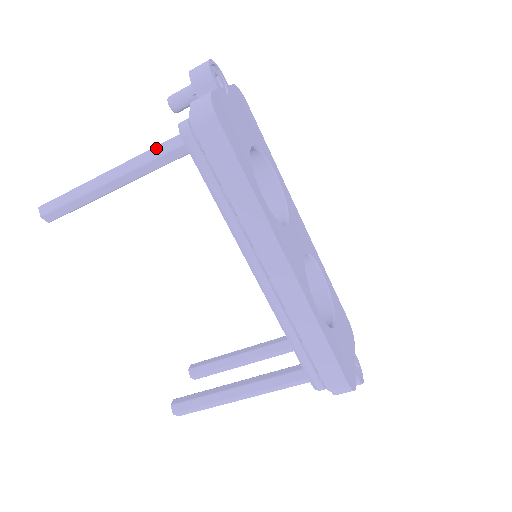
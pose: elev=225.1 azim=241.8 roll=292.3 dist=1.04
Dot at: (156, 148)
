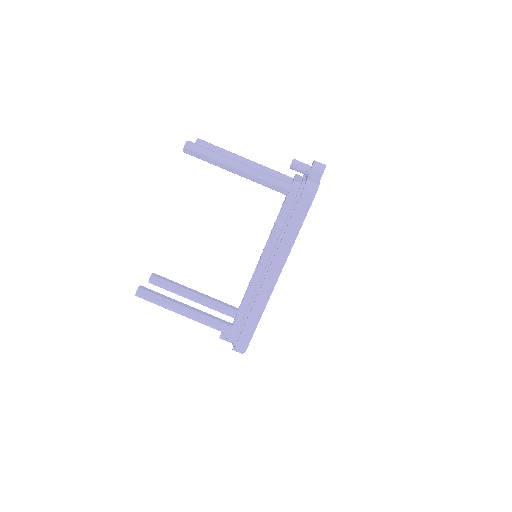
Dot at: (273, 178)
